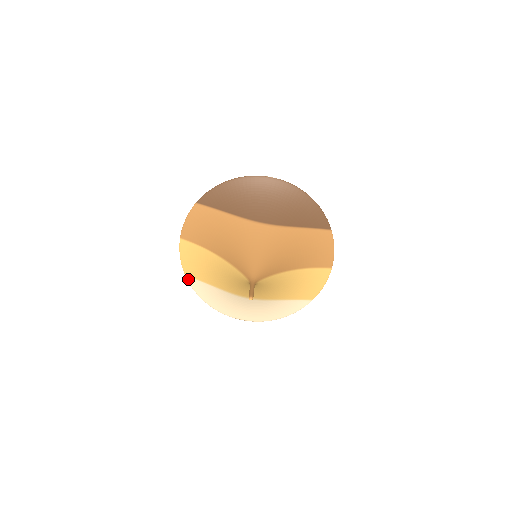
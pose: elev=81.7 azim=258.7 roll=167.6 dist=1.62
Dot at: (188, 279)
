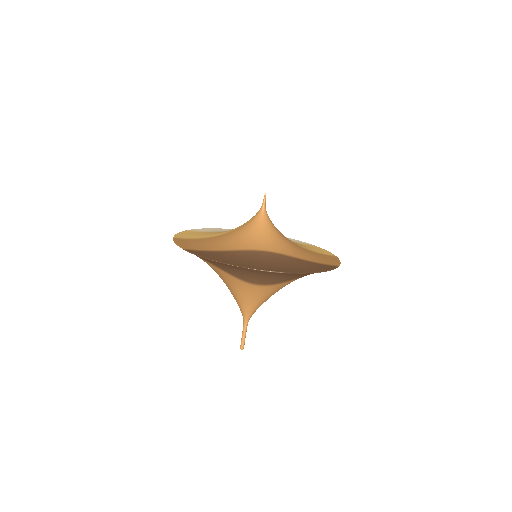
Dot at: occluded
